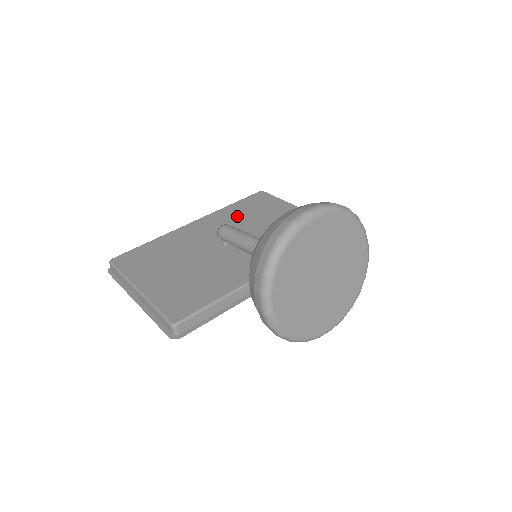
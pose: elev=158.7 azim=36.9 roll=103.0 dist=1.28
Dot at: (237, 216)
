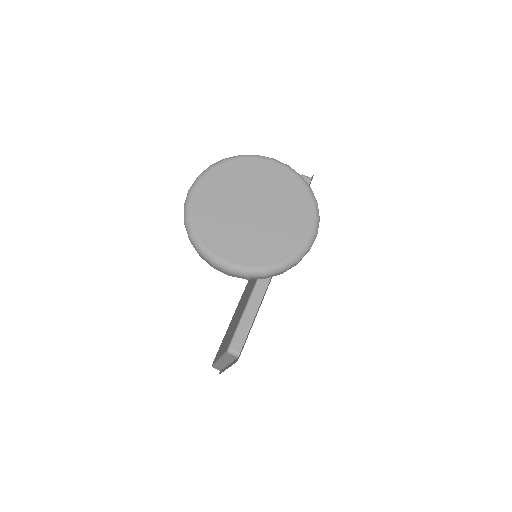
Dot at: occluded
